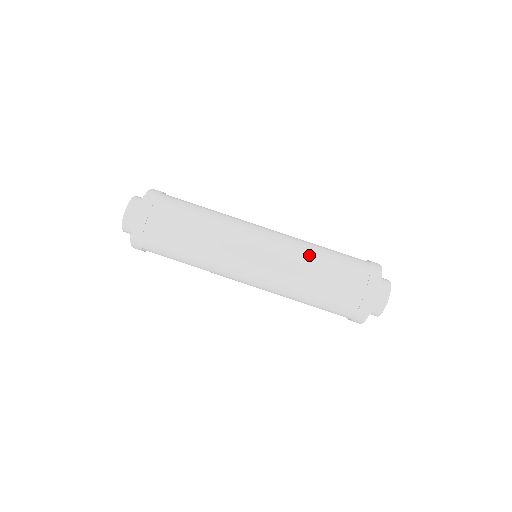
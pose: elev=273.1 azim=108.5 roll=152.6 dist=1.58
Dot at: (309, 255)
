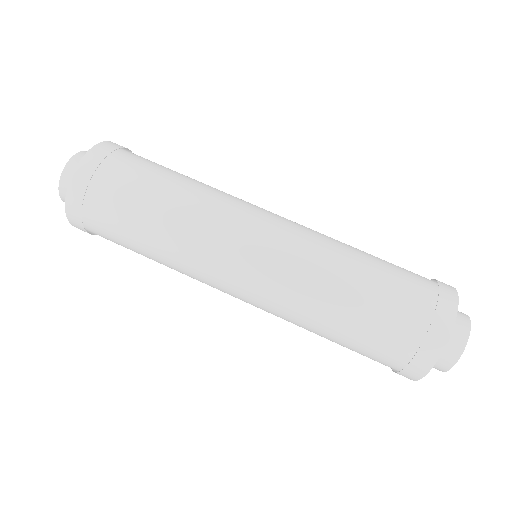
Dot at: (342, 250)
